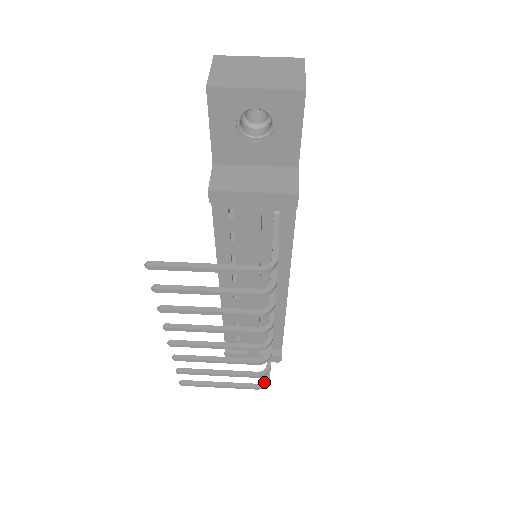
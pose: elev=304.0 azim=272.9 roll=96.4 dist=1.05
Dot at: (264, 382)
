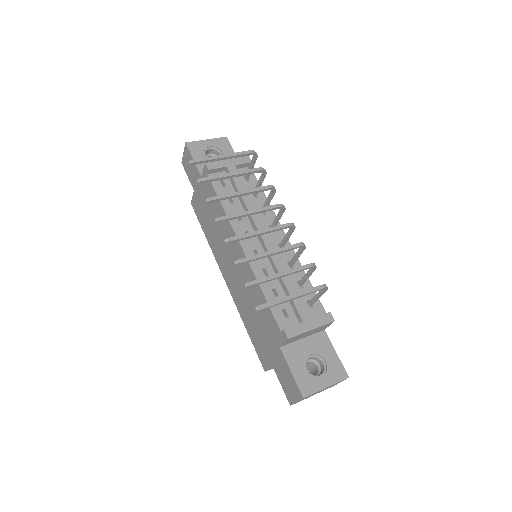
Dot at: (323, 286)
